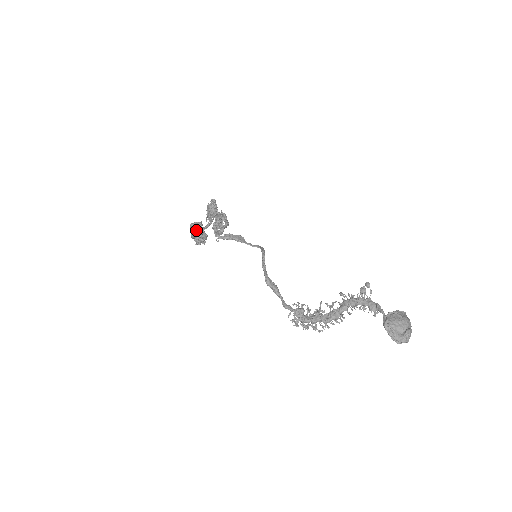
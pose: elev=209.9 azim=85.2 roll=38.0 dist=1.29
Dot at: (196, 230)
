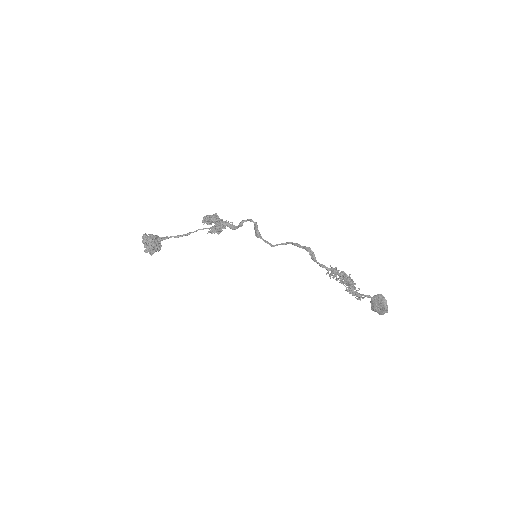
Dot at: (157, 238)
